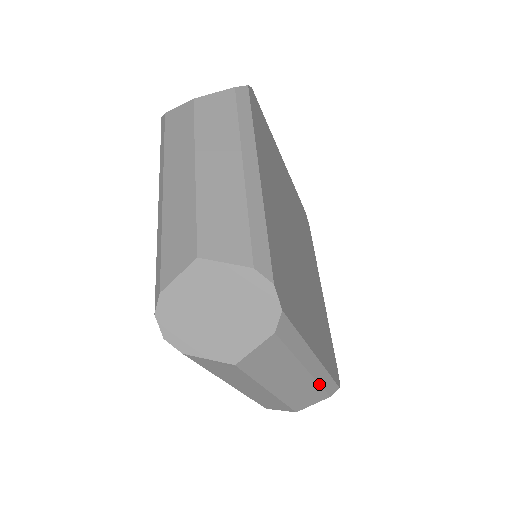
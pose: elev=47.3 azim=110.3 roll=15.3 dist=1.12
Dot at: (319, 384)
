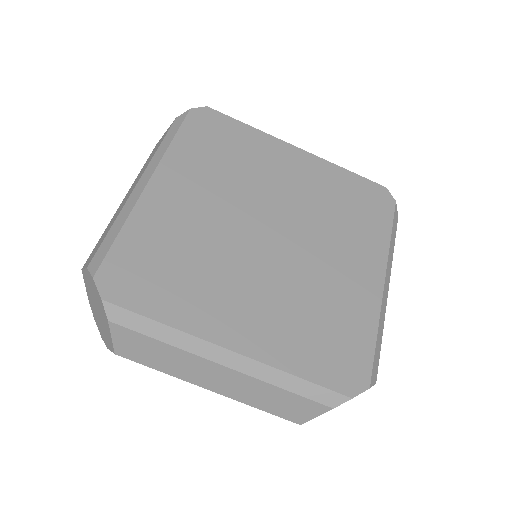
Dot at: (275, 386)
